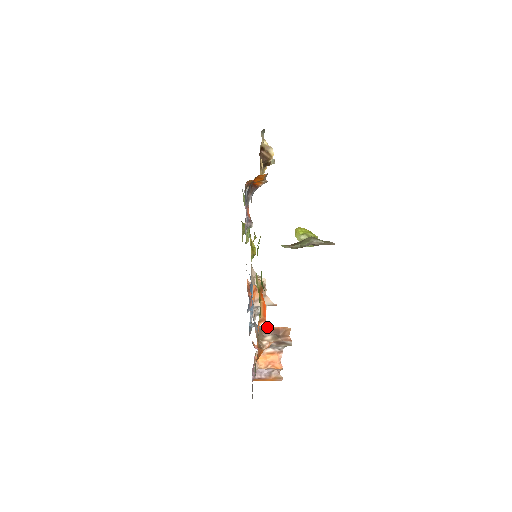
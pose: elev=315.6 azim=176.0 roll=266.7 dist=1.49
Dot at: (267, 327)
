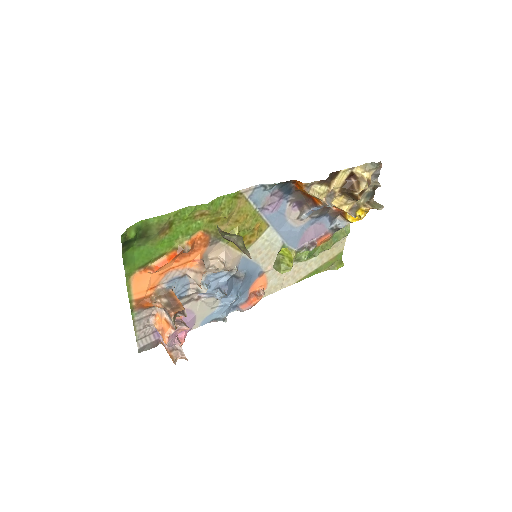
Dot at: (174, 293)
